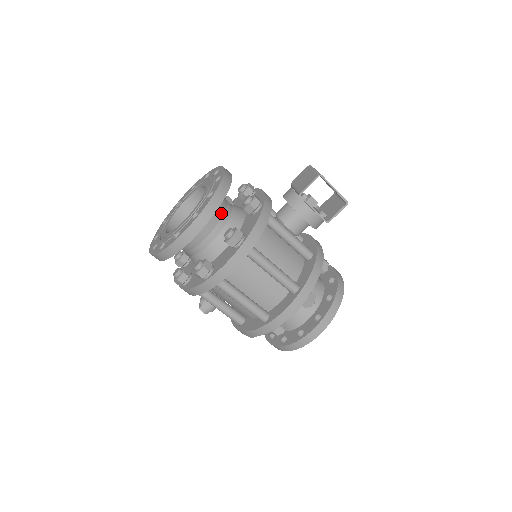
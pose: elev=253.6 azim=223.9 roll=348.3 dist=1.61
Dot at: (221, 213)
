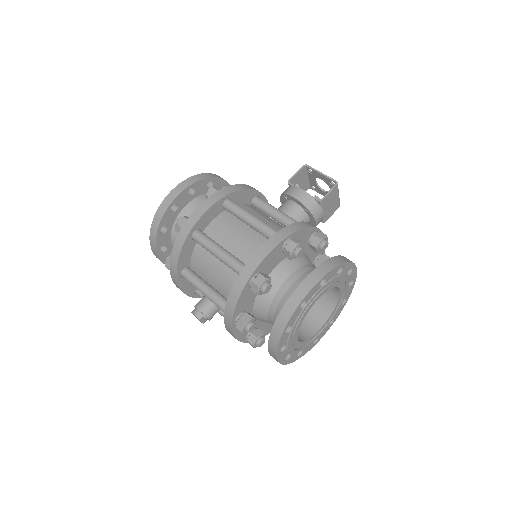
Dot at: occluded
